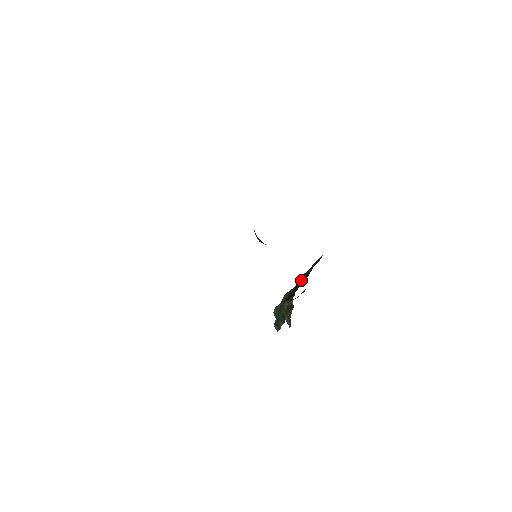
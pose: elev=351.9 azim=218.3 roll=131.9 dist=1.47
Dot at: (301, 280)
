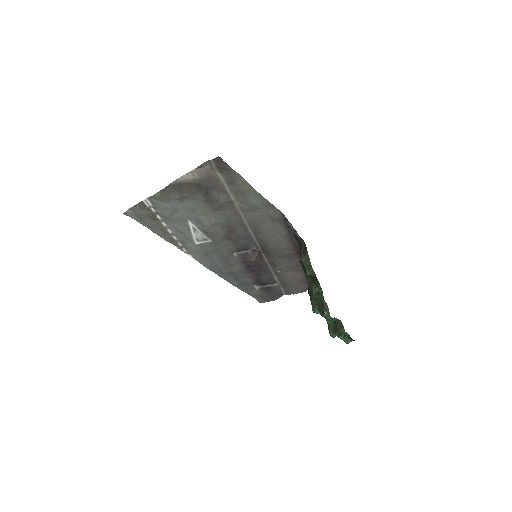
Dot at: occluded
